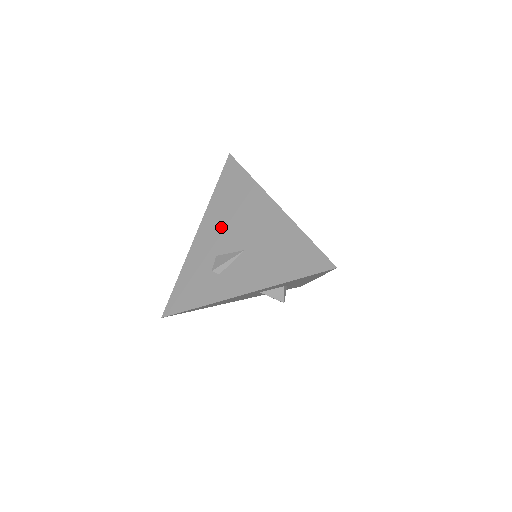
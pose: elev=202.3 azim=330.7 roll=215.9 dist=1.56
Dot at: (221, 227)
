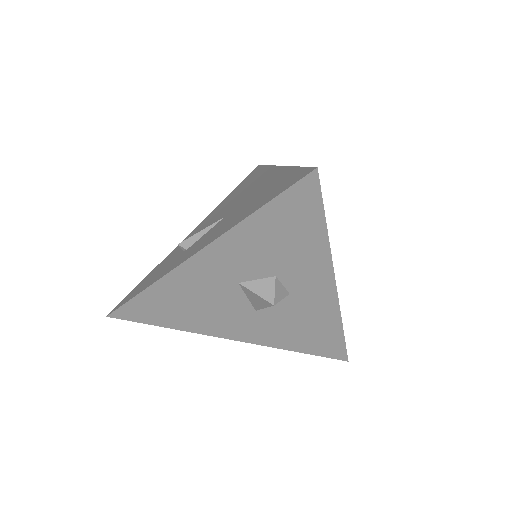
Dot at: (216, 214)
